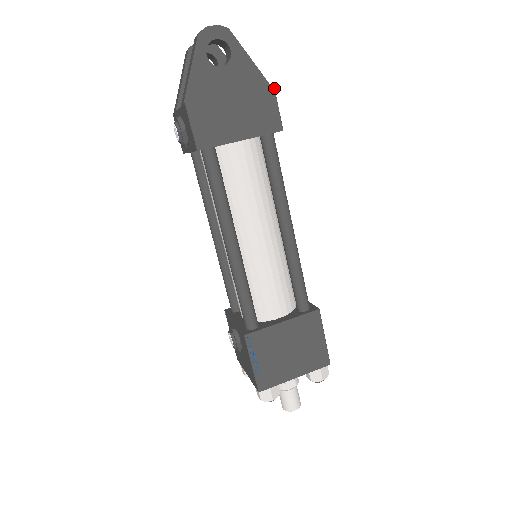
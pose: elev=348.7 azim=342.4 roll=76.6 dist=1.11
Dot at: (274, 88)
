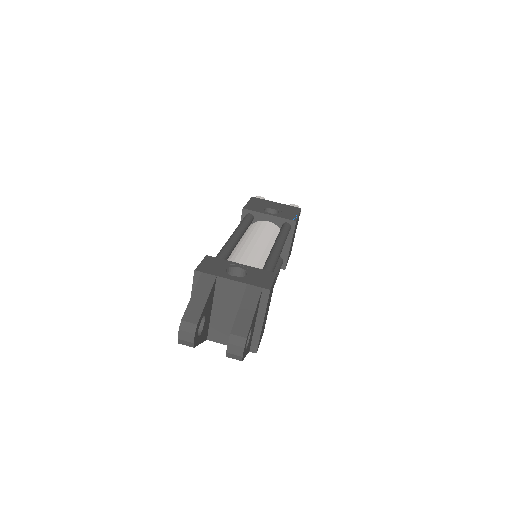
Dot at: occluded
